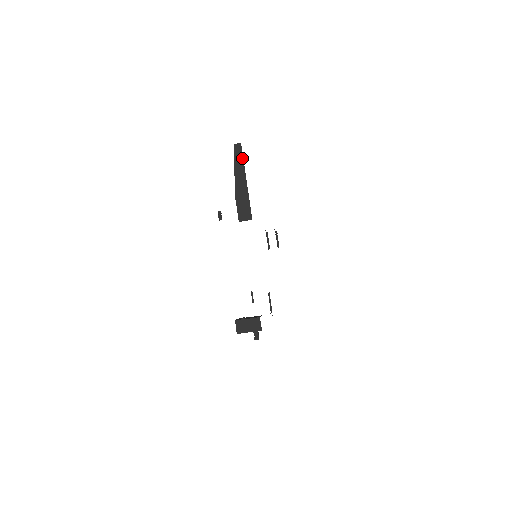
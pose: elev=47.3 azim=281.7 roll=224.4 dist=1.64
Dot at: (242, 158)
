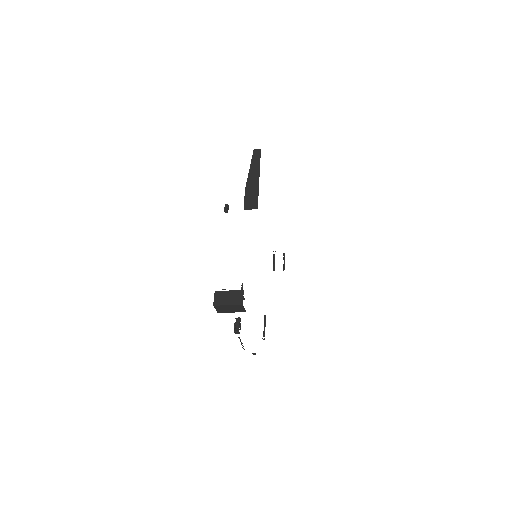
Dot at: (259, 160)
